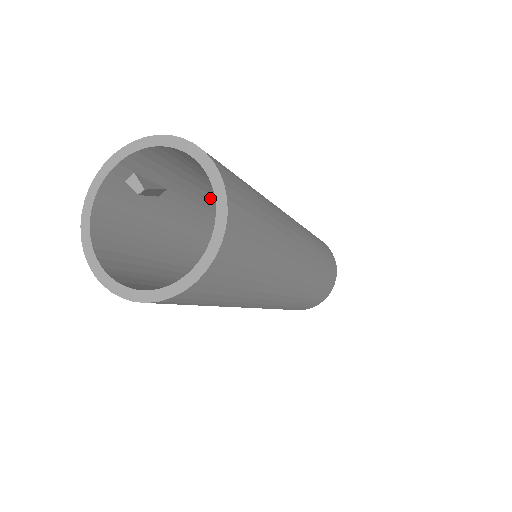
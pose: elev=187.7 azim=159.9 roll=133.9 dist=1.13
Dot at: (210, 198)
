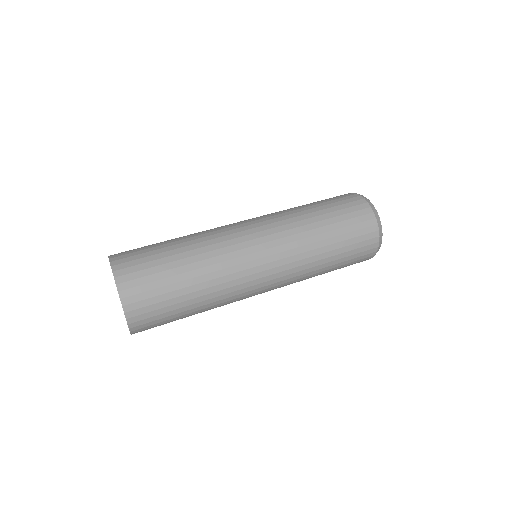
Dot at: occluded
